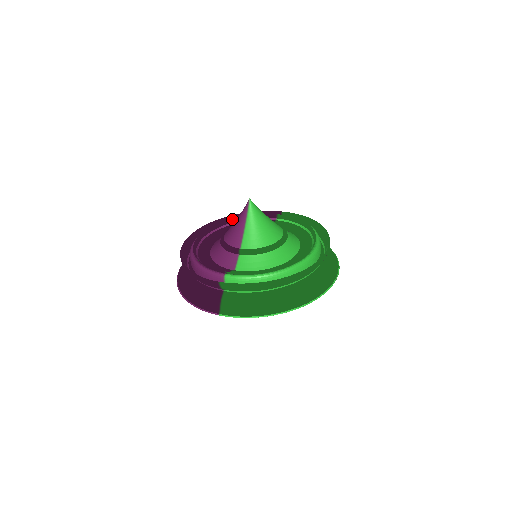
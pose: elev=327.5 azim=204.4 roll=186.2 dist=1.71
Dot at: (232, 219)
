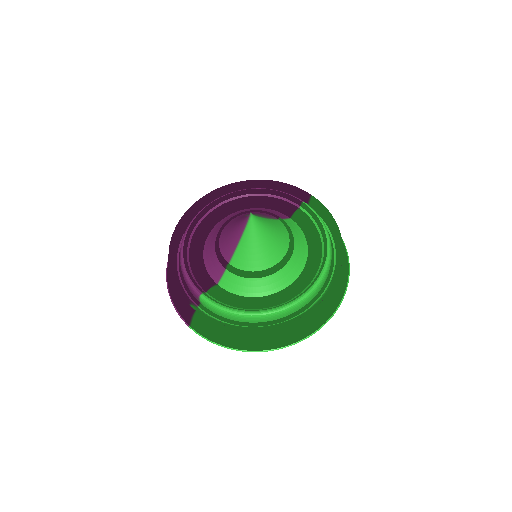
Dot at: (249, 190)
